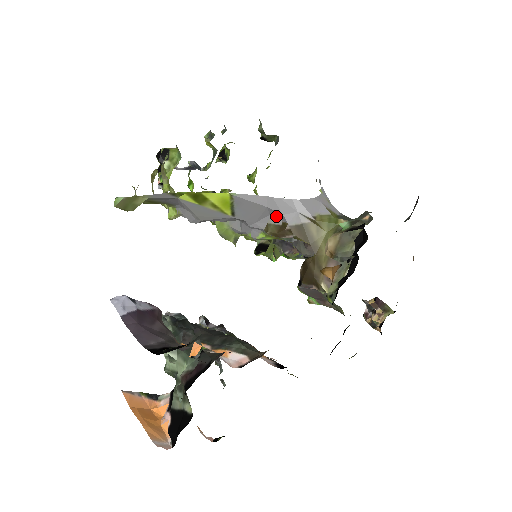
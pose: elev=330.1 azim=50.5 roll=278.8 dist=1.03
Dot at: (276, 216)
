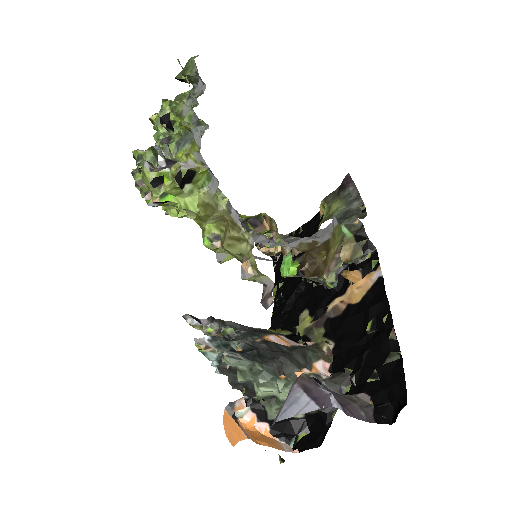
Dot at: occluded
